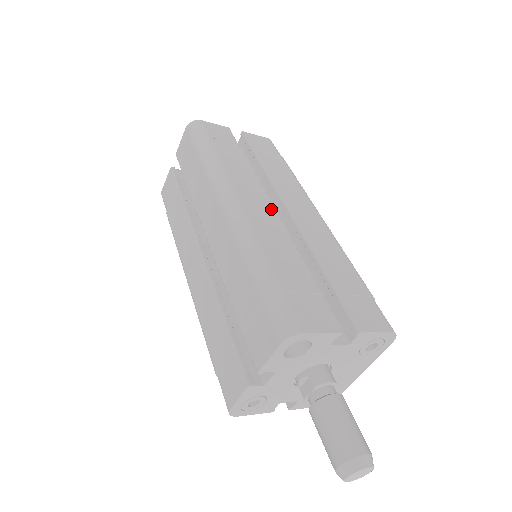
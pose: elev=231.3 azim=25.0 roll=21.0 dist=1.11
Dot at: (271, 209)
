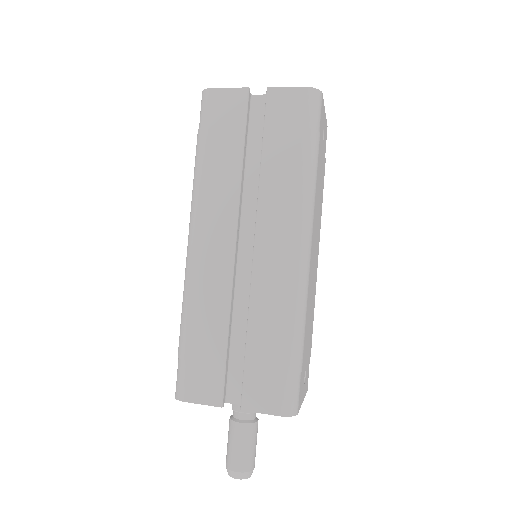
Dot at: (229, 249)
